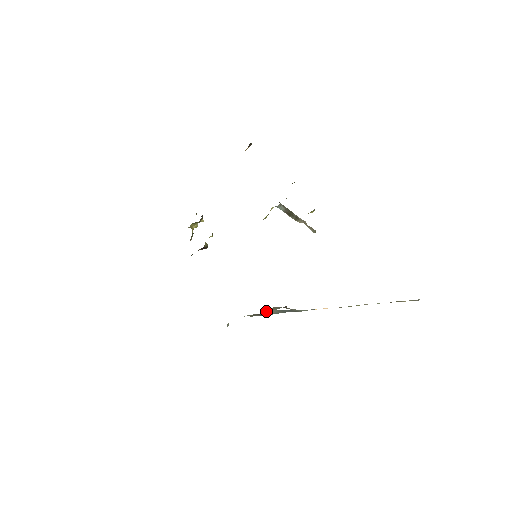
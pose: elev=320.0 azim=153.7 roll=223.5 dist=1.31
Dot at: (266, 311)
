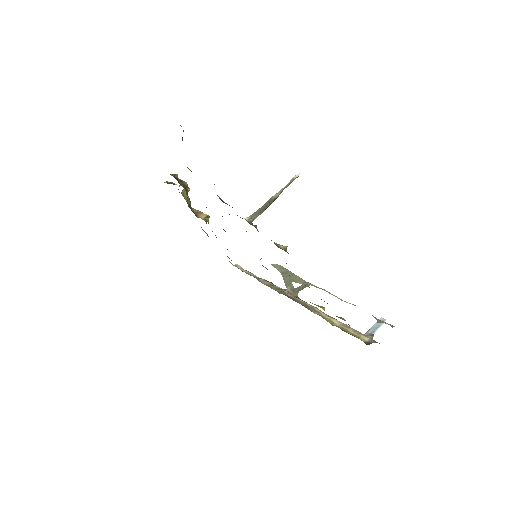
Dot at: (284, 278)
